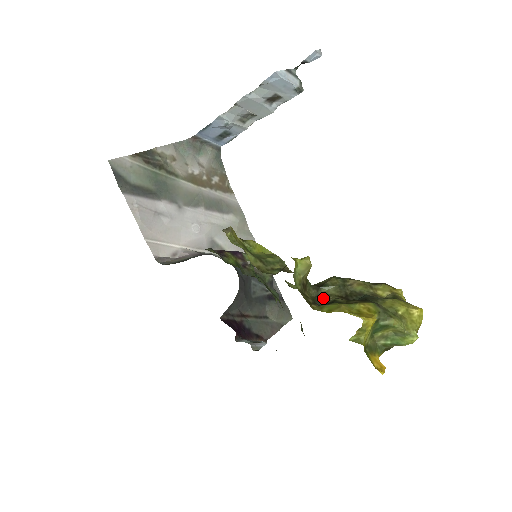
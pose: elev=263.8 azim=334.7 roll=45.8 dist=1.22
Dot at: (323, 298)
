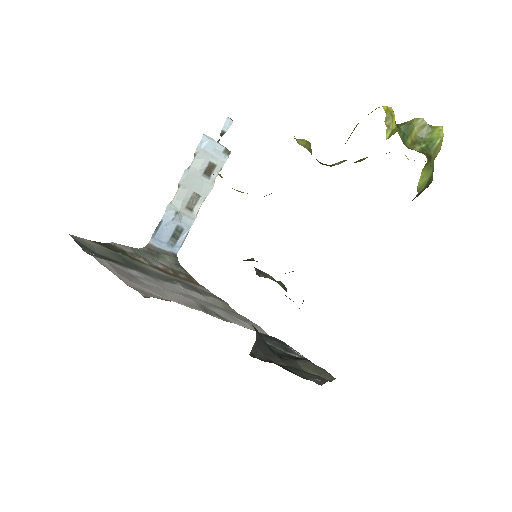
Dot at: occluded
